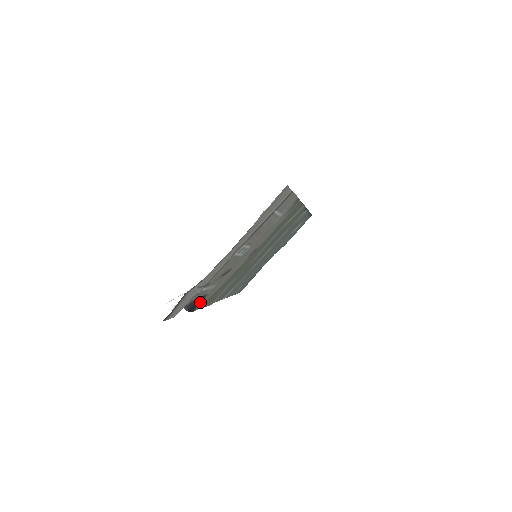
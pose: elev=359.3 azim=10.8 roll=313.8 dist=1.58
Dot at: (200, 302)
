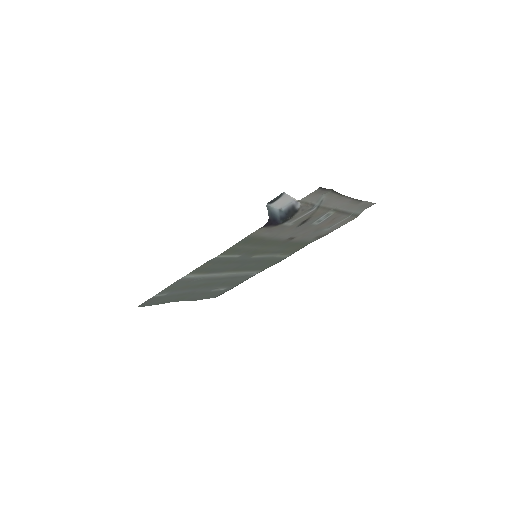
Dot at: (273, 225)
